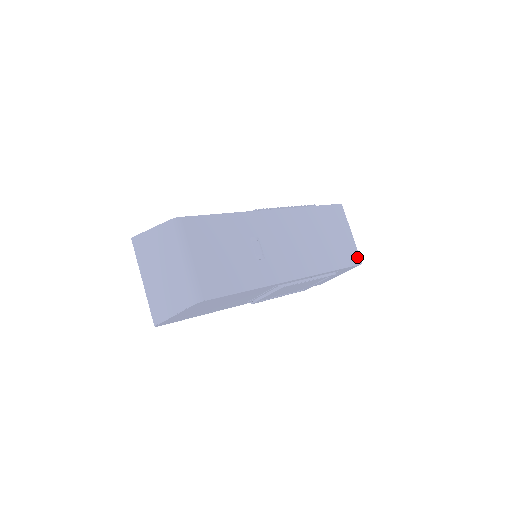
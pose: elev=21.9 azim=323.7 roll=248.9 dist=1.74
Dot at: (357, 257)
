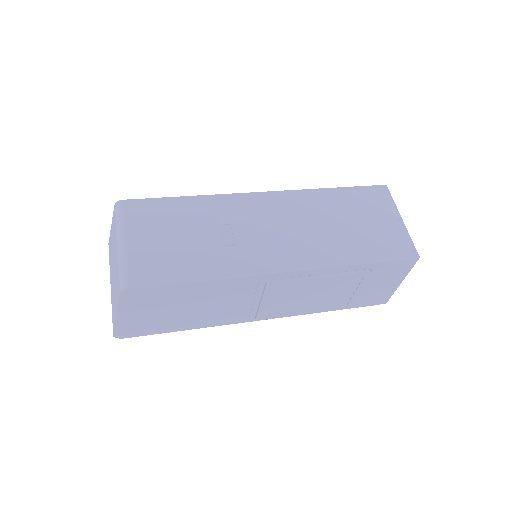
Dot at: (410, 248)
